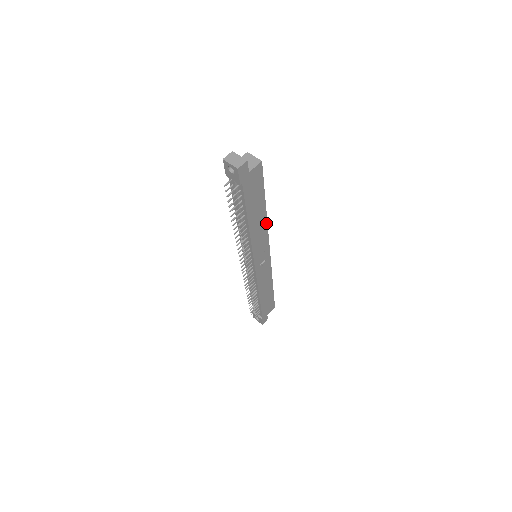
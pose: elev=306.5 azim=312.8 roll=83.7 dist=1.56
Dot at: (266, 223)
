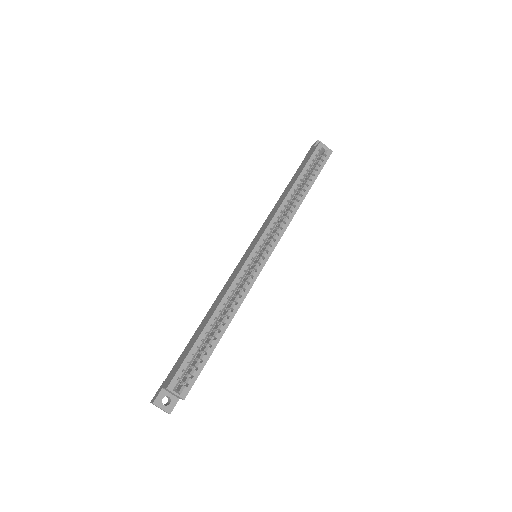
Dot at: (238, 308)
